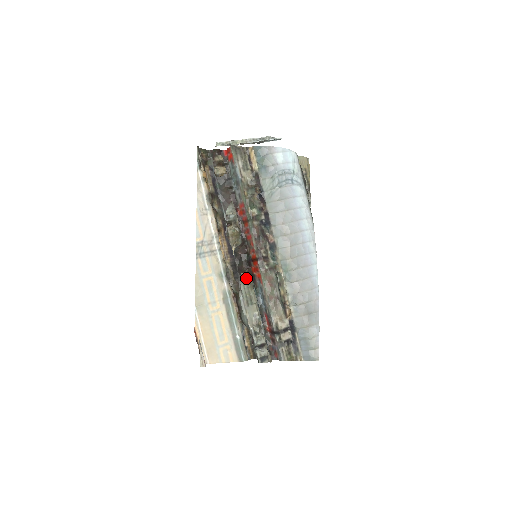
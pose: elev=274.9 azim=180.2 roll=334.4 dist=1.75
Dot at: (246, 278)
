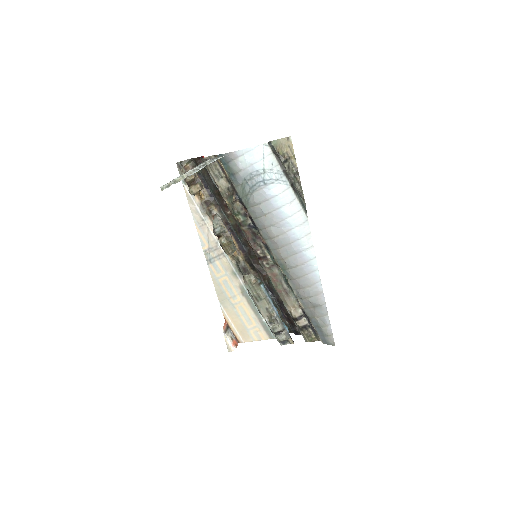
Dot at: (249, 279)
